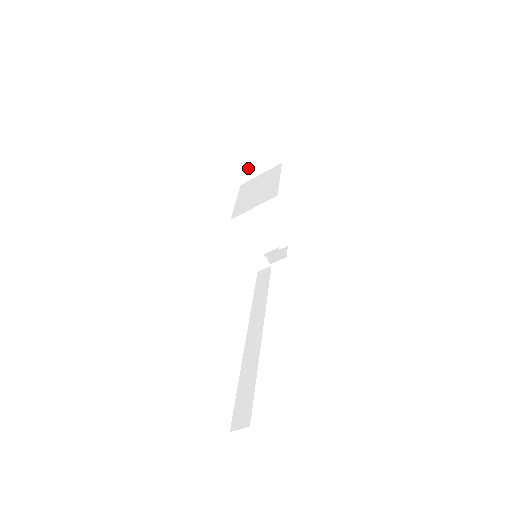
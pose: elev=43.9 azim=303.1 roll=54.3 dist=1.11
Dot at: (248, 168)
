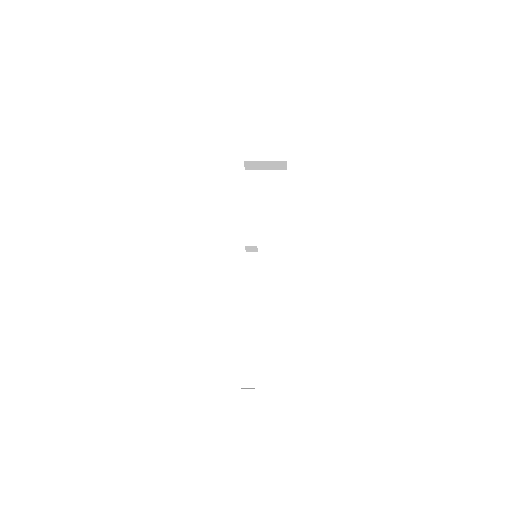
Dot at: (259, 166)
